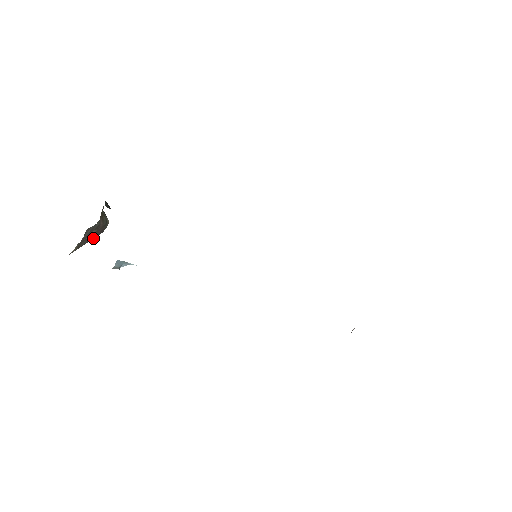
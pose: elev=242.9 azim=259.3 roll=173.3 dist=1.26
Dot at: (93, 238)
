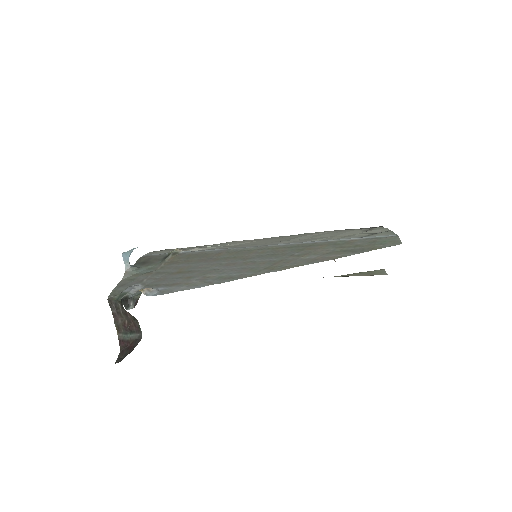
Dot at: (132, 331)
